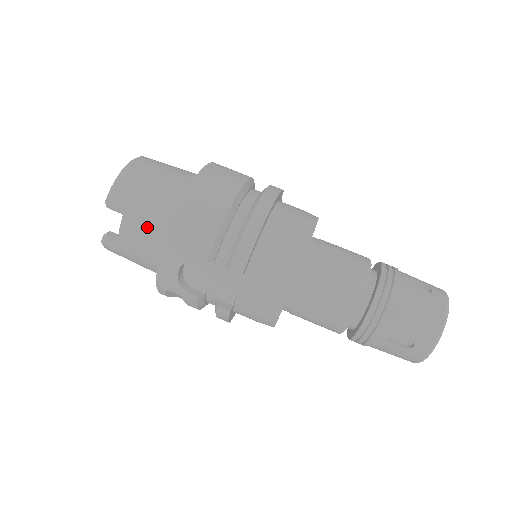
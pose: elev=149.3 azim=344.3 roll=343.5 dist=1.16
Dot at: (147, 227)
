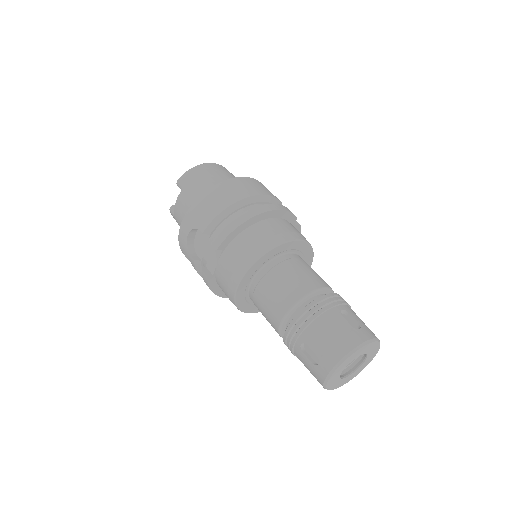
Dot at: (189, 203)
